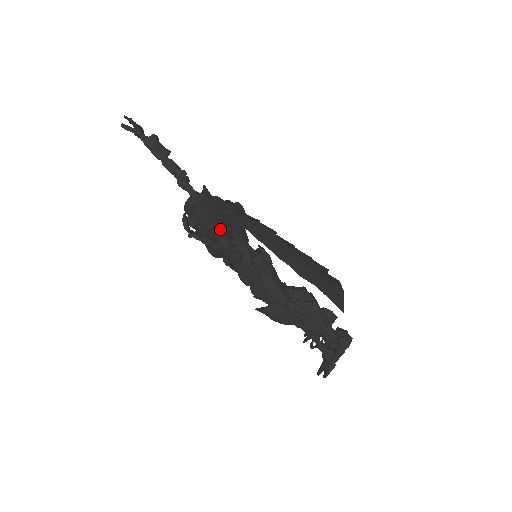
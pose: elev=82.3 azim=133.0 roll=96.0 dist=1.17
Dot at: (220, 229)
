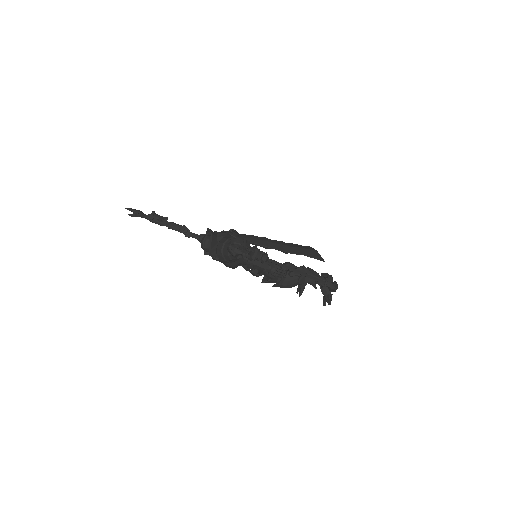
Dot at: occluded
